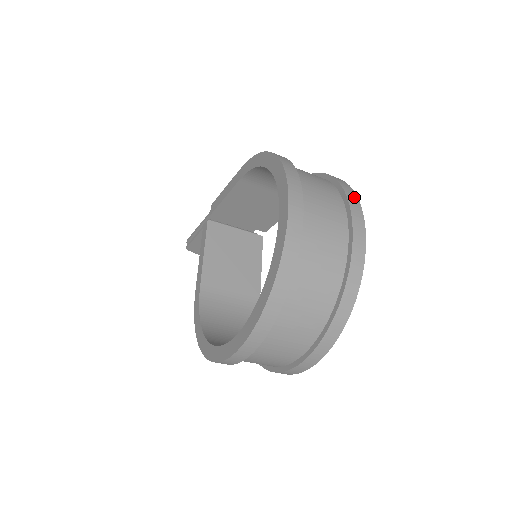
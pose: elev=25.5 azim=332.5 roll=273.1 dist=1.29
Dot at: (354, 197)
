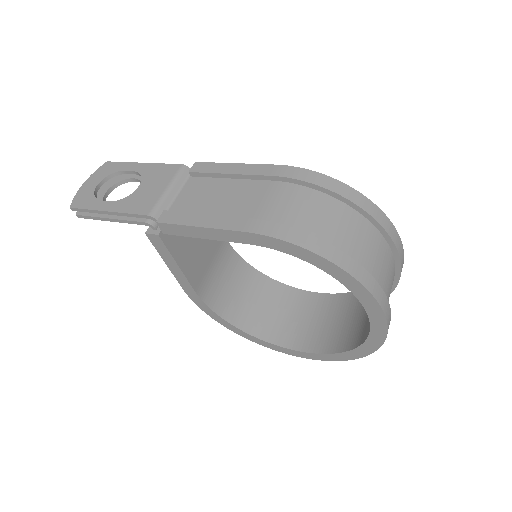
Dot at: (394, 232)
